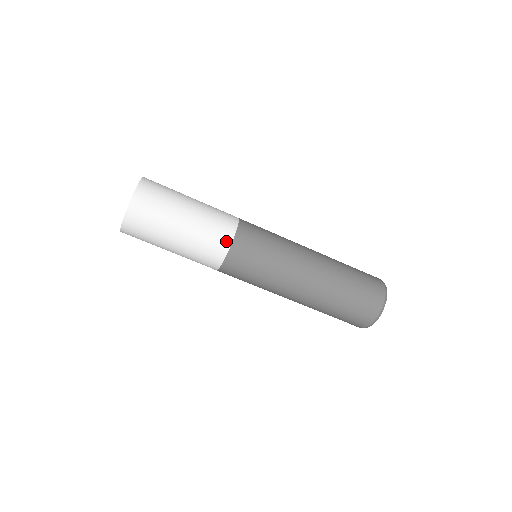
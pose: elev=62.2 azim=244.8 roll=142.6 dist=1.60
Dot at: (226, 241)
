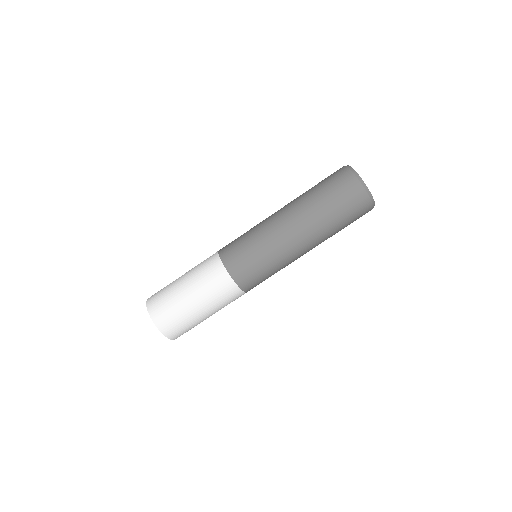
Dot at: (215, 261)
